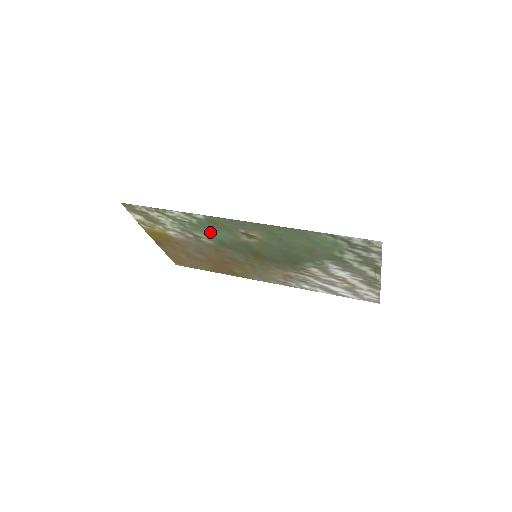
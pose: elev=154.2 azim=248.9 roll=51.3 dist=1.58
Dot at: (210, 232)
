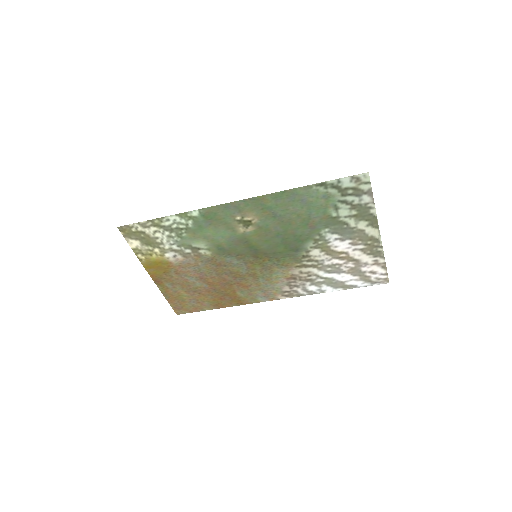
Dot at: (207, 235)
